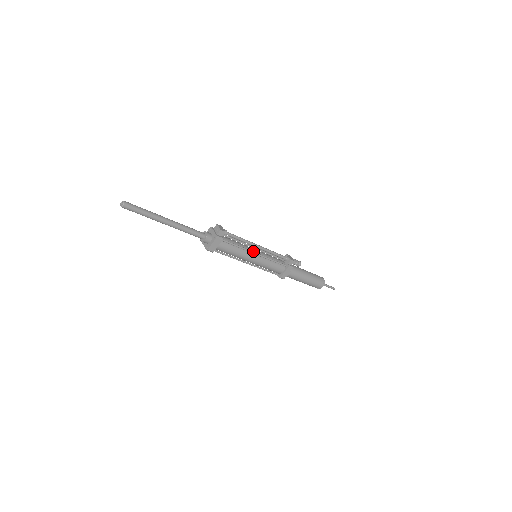
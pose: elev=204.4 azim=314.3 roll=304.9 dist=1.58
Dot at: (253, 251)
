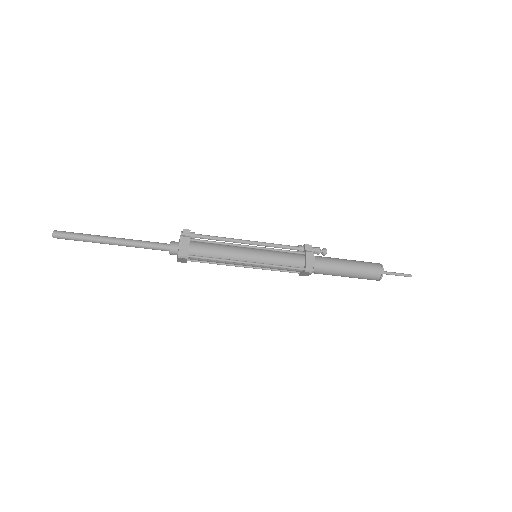
Dot at: (245, 247)
